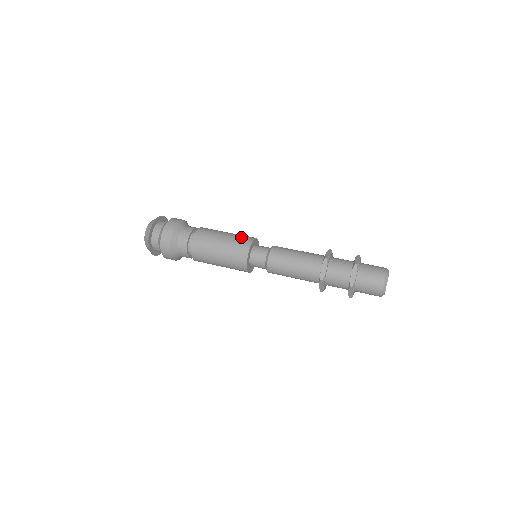
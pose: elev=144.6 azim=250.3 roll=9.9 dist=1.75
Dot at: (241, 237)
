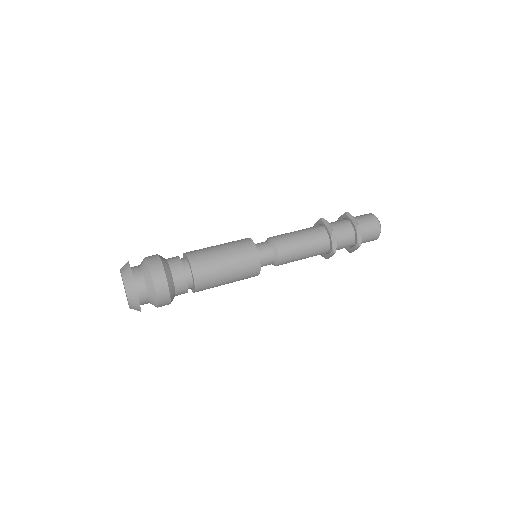
Dot at: occluded
